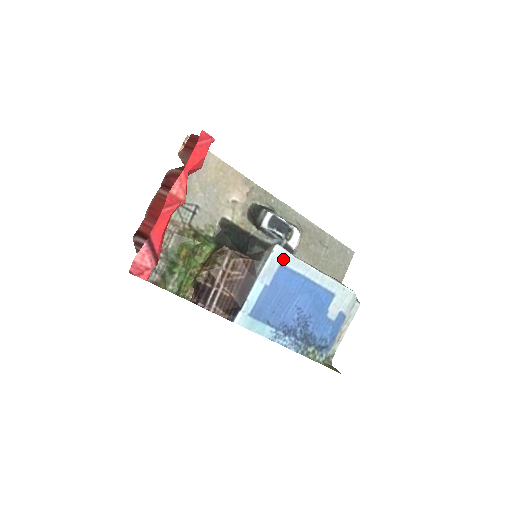
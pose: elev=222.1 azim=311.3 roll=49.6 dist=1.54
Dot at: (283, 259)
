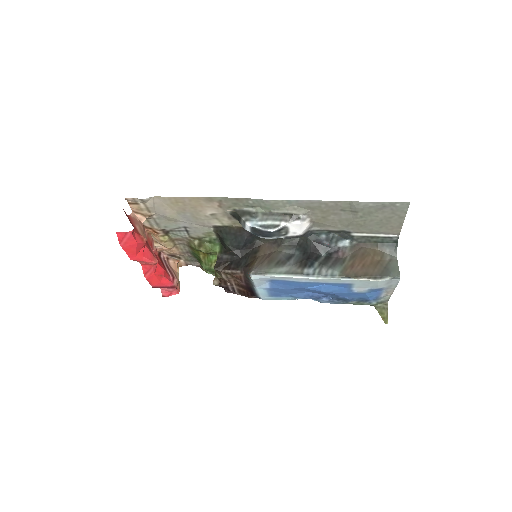
Dot at: (267, 279)
